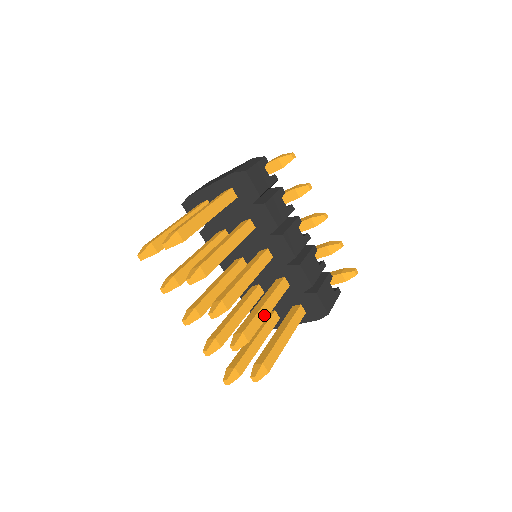
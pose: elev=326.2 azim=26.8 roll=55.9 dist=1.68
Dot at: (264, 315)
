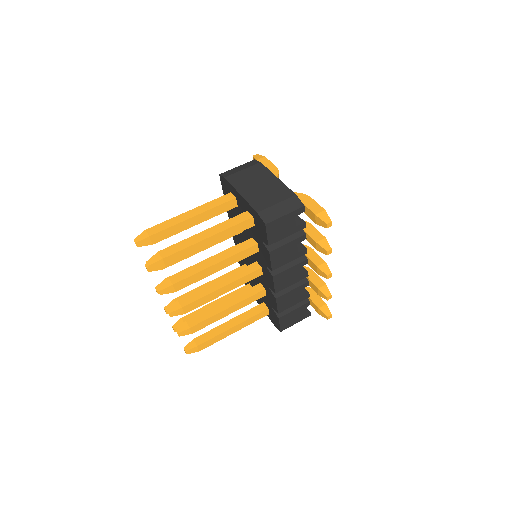
Dot at: (221, 316)
